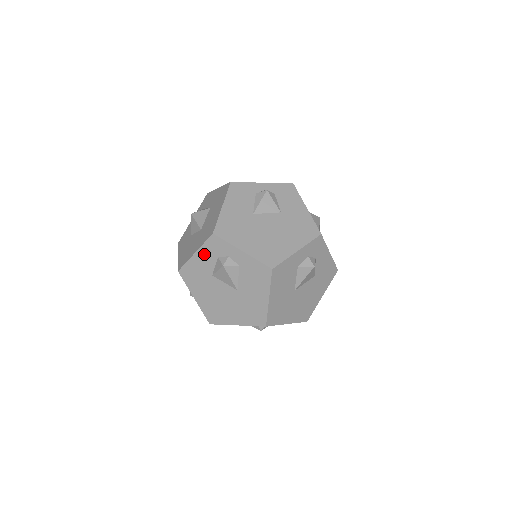
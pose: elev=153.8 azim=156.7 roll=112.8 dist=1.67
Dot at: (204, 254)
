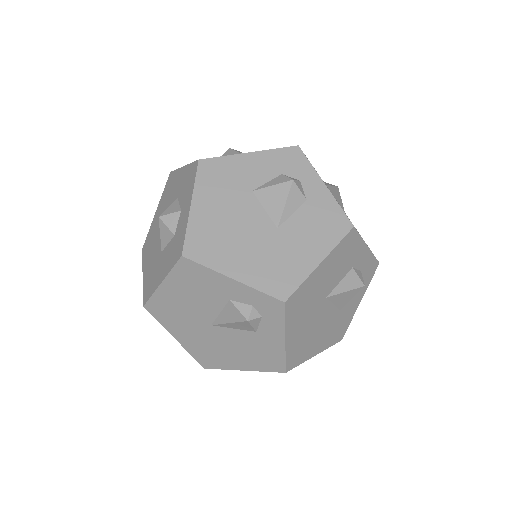
Dot at: (263, 160)
